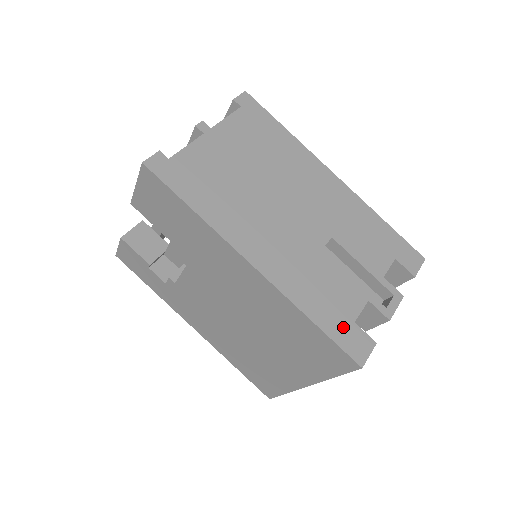
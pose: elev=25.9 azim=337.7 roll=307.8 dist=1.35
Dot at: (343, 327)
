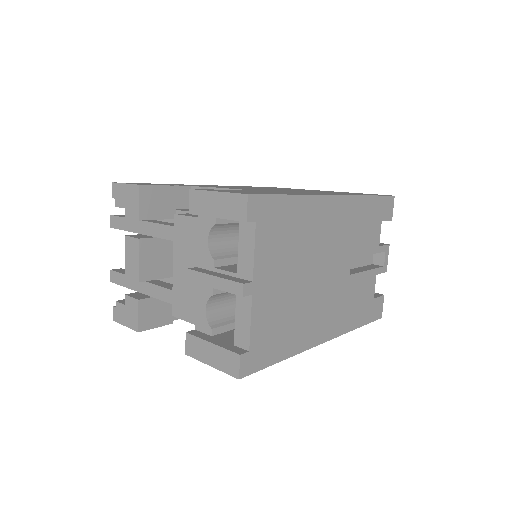
Dot at: (370, 309)
